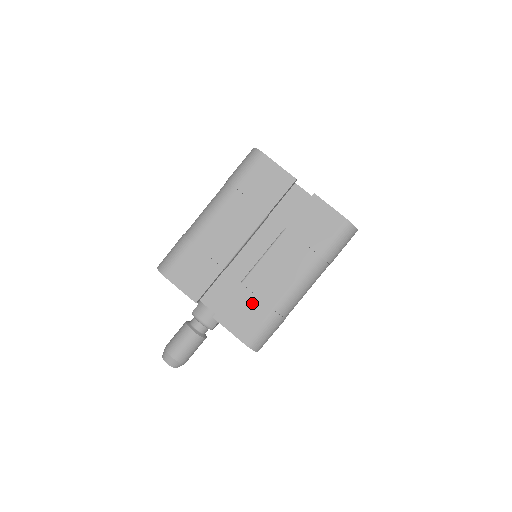
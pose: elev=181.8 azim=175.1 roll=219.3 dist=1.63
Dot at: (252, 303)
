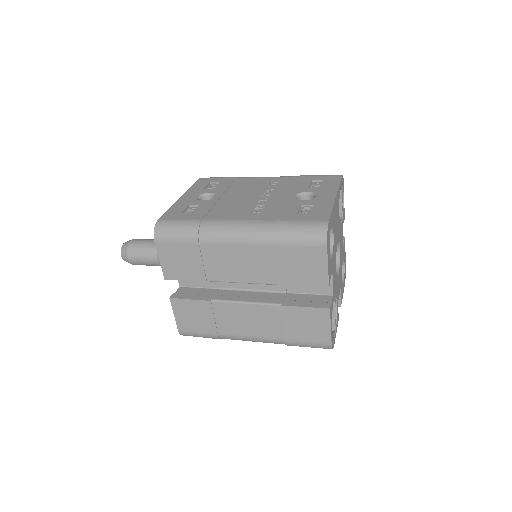
Dot at: (207, 318)
